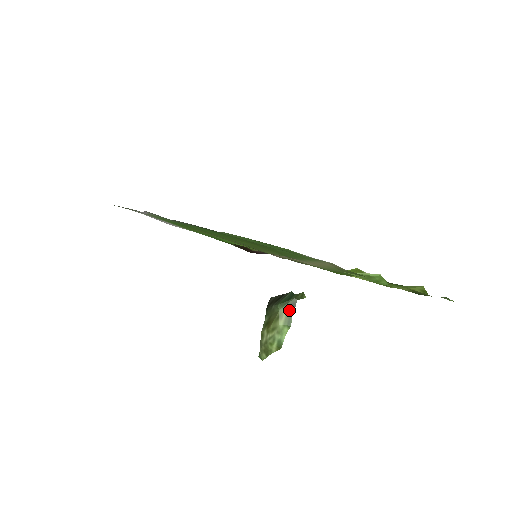
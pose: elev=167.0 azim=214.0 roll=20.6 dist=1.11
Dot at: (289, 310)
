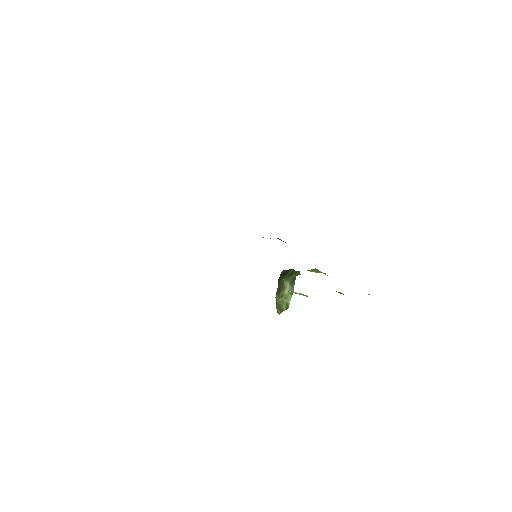
Dot at: (291, 283)
